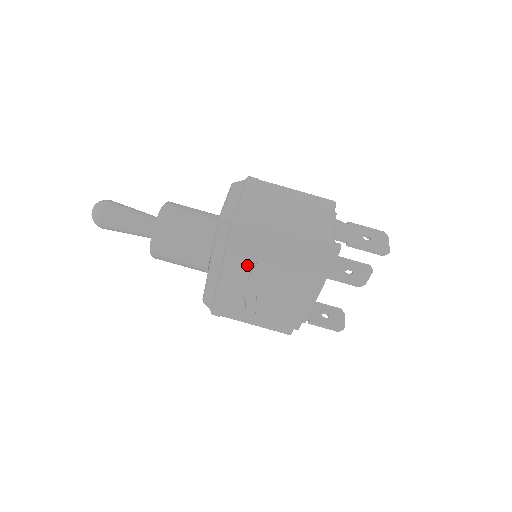
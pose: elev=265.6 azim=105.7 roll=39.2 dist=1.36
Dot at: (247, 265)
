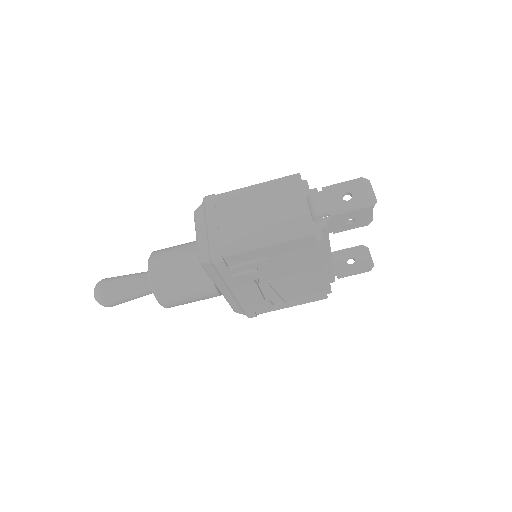
Dot at: (250, 283)
